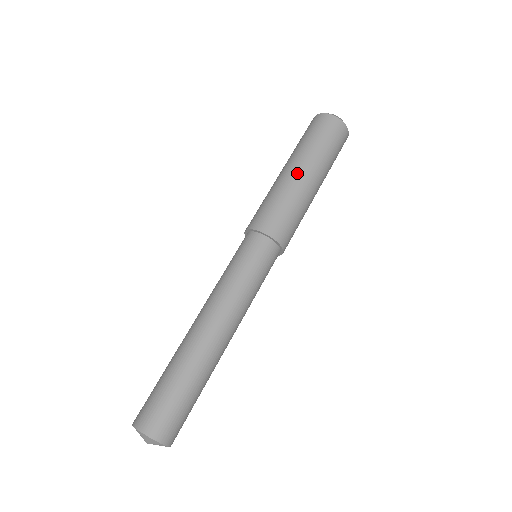
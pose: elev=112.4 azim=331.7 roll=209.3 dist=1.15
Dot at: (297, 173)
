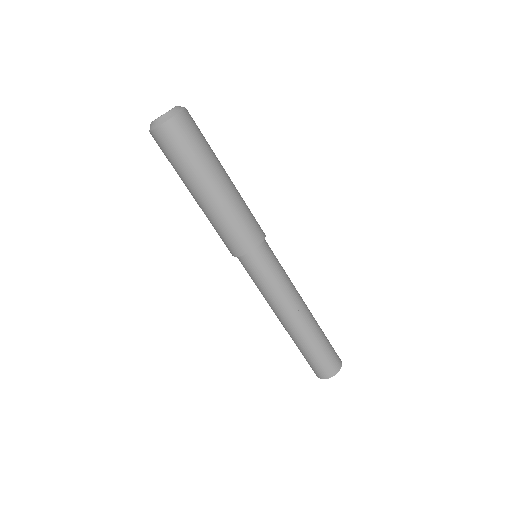
Dot at: (198, 201)
